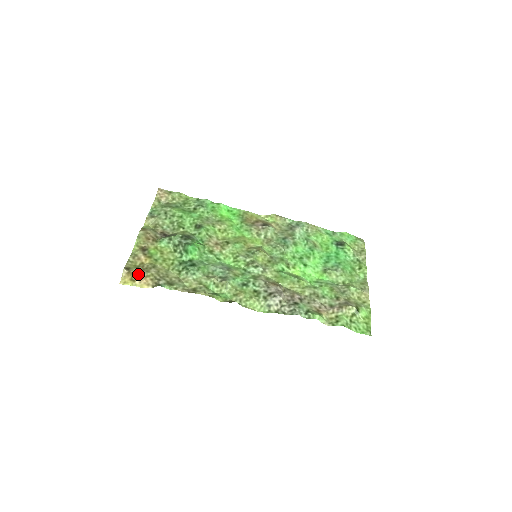
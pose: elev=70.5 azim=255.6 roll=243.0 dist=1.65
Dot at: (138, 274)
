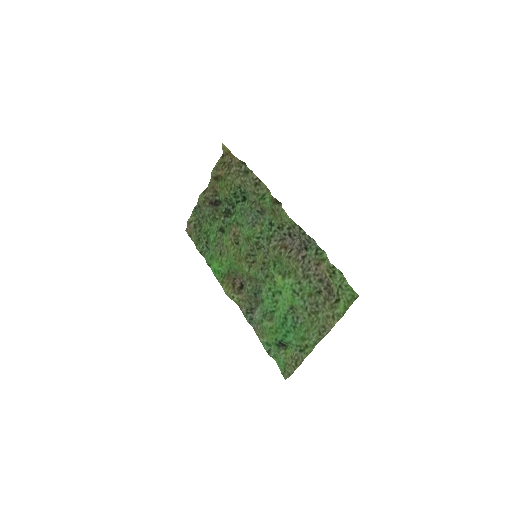
Dot at: (232, 158)
